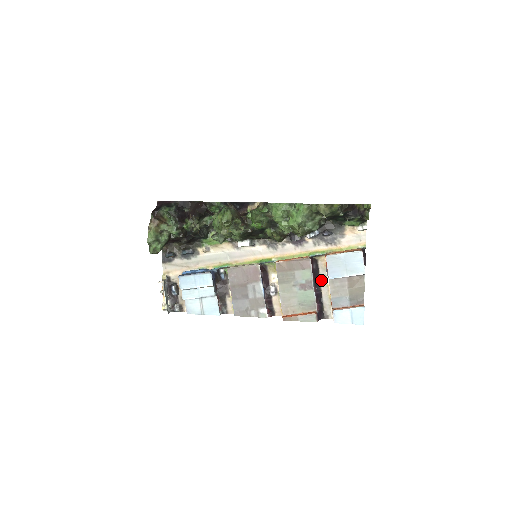
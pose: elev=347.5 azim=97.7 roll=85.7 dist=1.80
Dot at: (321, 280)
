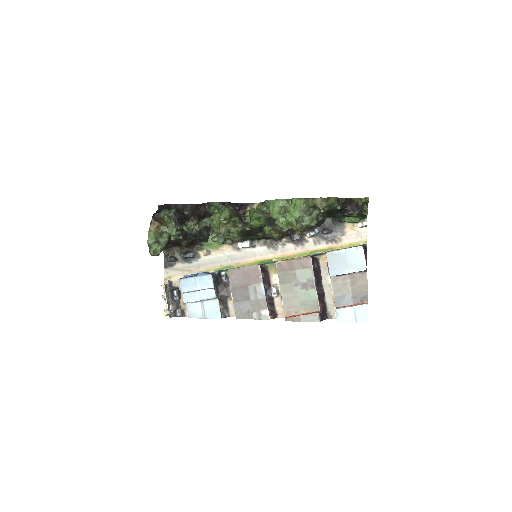
Dot at: (323, 279)
